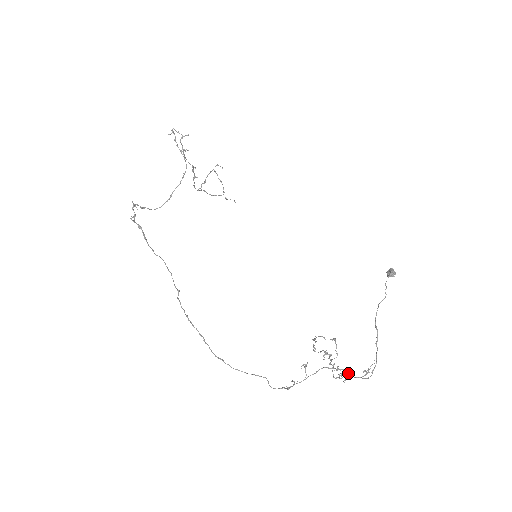
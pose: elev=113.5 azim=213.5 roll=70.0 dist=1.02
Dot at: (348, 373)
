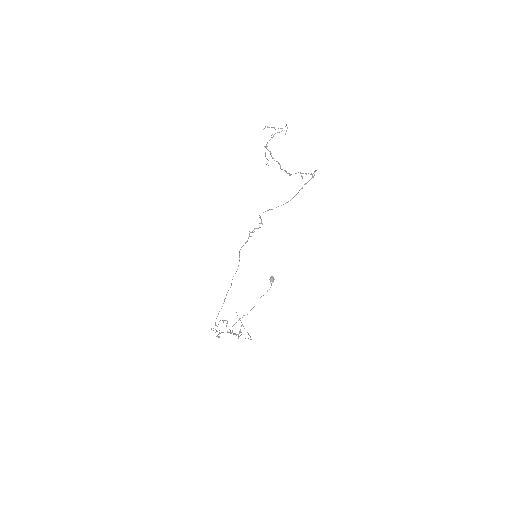
Dot at: (234, 334)
